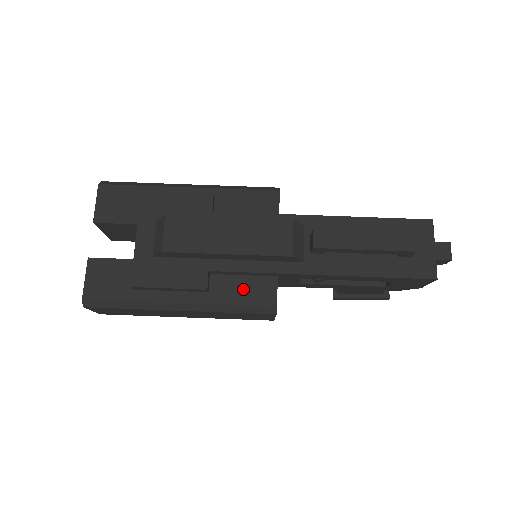
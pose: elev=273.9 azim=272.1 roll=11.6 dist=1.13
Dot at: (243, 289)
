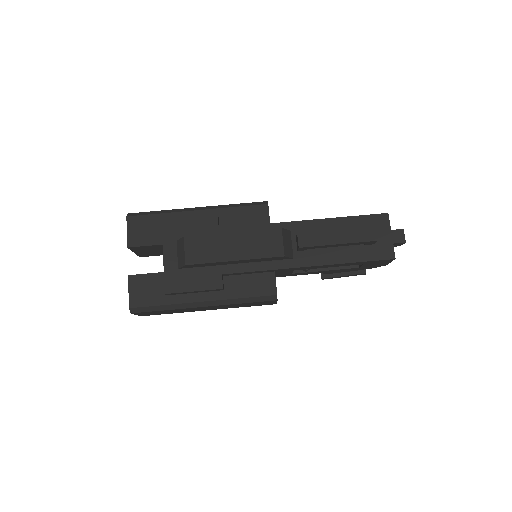
Dot at: (250, 284)
